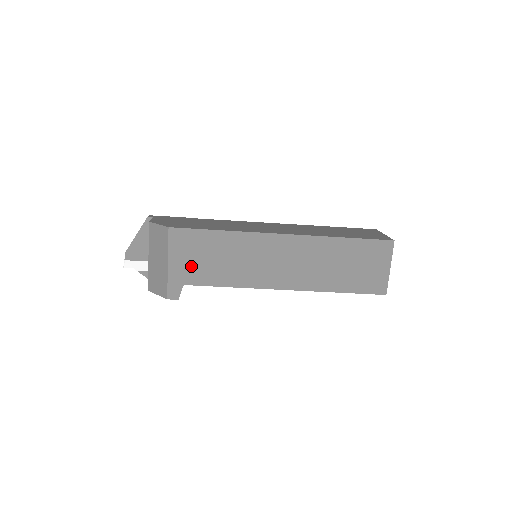
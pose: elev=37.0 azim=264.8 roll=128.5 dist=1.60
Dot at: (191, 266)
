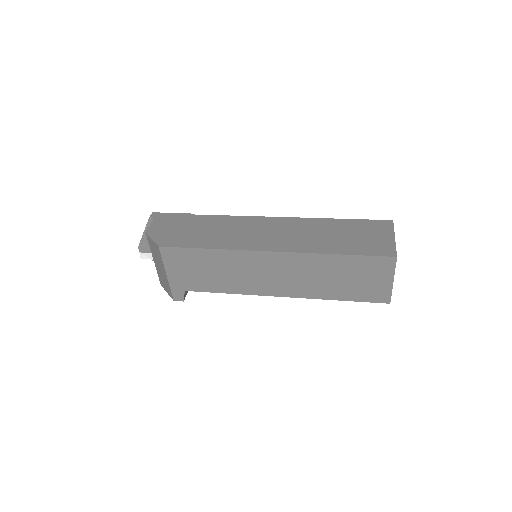
Dot at: (188, 277)
